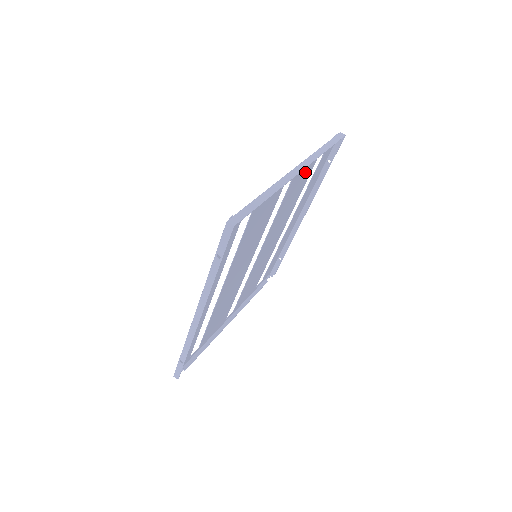
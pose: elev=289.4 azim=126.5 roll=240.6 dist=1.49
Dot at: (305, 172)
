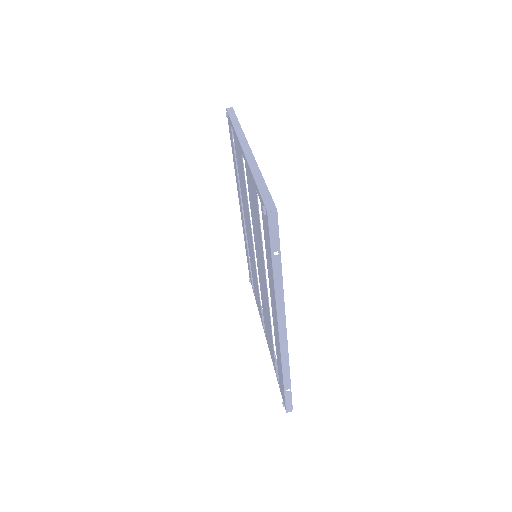
Dot at: (238, 154)
